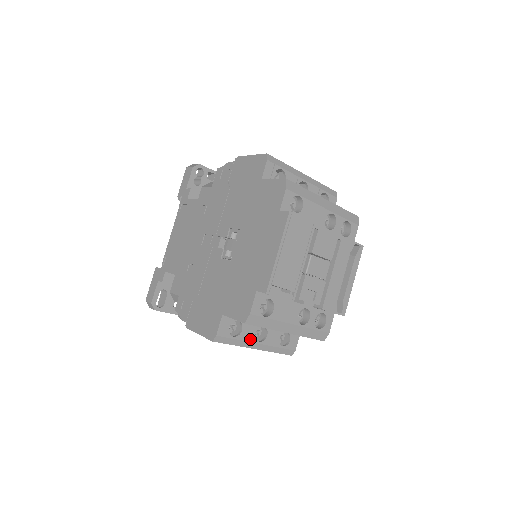
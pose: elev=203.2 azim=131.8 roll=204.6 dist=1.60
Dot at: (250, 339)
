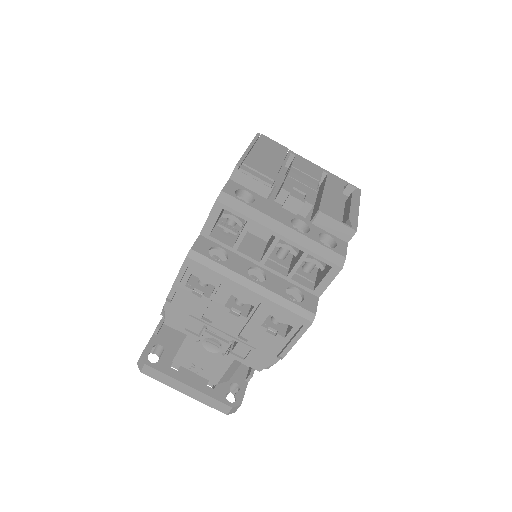
Dot at: (240, 272)
